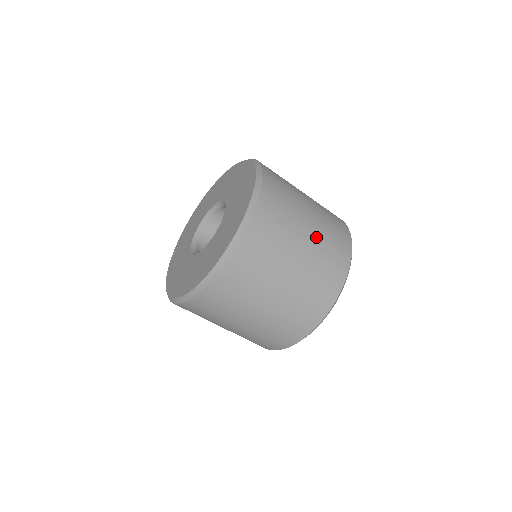
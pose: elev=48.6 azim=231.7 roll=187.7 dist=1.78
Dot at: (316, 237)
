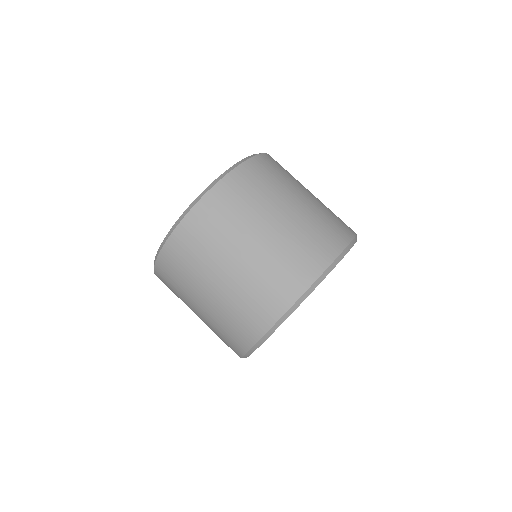
Dot at: (303, 213)
